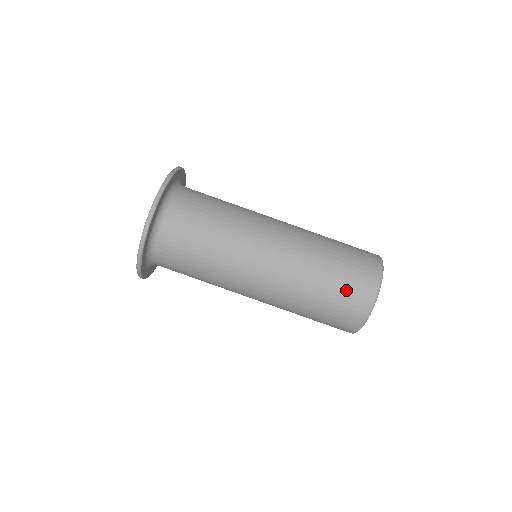
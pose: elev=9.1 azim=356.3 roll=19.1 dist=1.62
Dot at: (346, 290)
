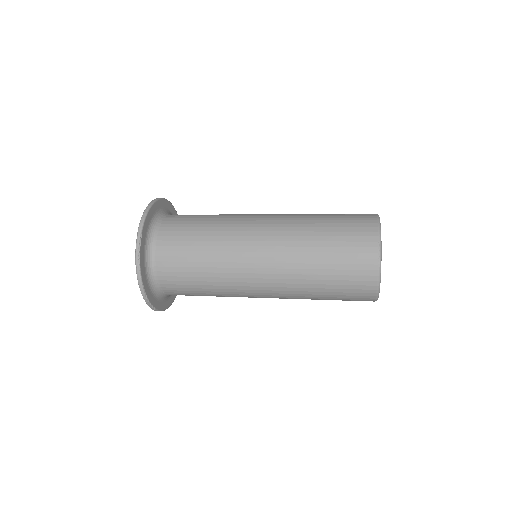
Dot at: (346, 220)
